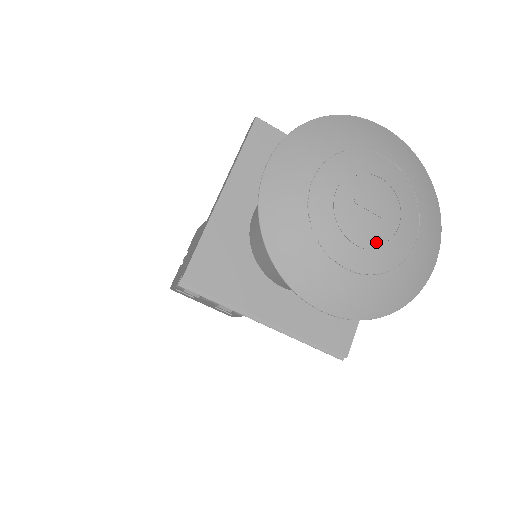
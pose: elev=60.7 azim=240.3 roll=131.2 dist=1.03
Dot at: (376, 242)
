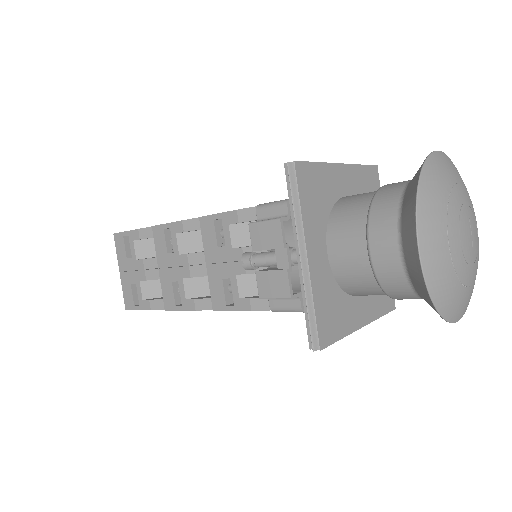
Dot at: (465, 251)
